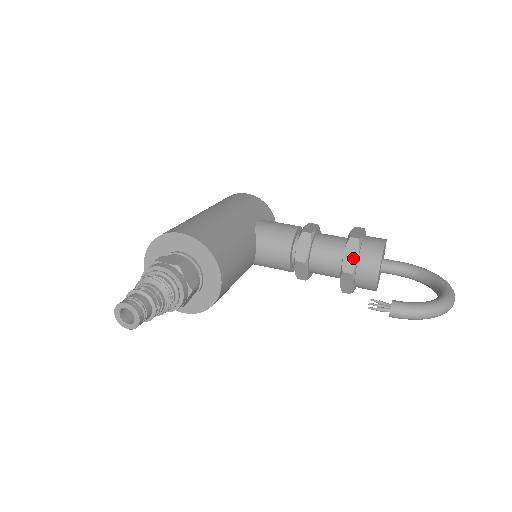
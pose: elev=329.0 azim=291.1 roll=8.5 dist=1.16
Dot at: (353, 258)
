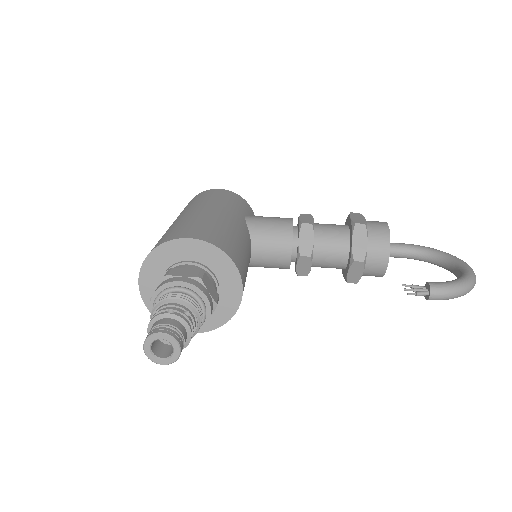
Dot at: (362, 245)
